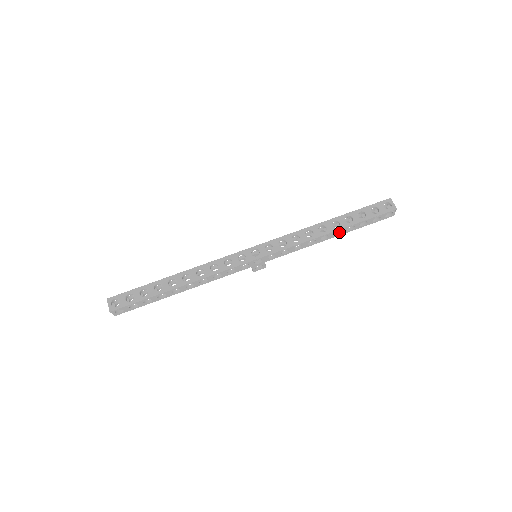
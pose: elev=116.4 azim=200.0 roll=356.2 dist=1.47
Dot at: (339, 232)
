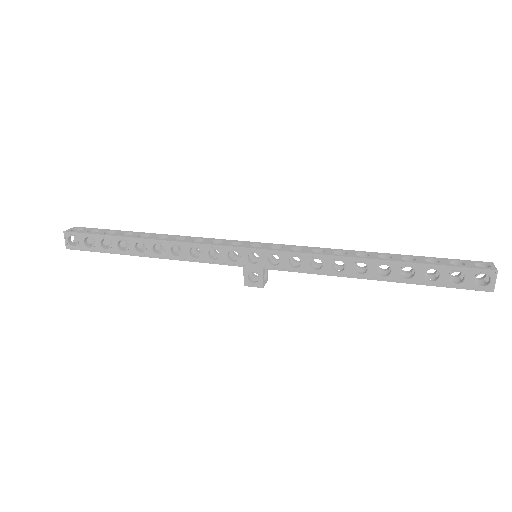
Dot at: (388, 274)
